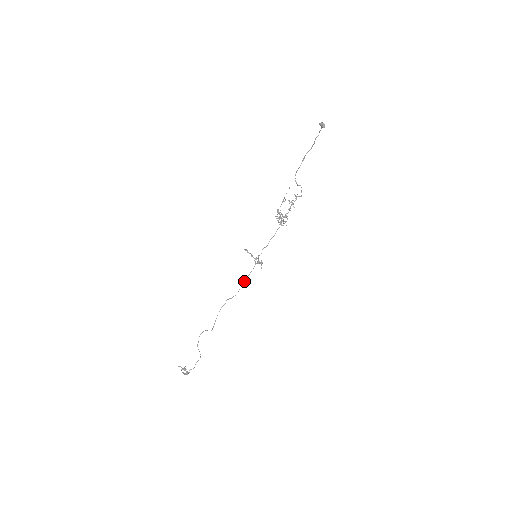
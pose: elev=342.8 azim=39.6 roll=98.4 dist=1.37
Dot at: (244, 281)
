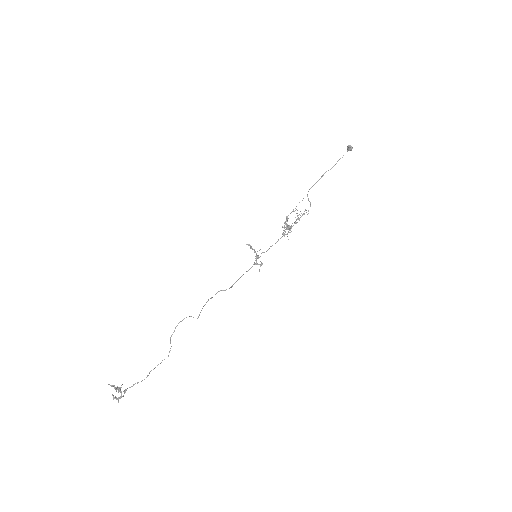
Dot at: (239, 278)
